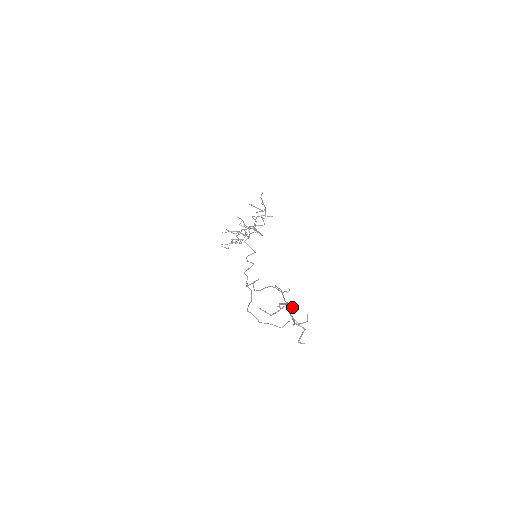
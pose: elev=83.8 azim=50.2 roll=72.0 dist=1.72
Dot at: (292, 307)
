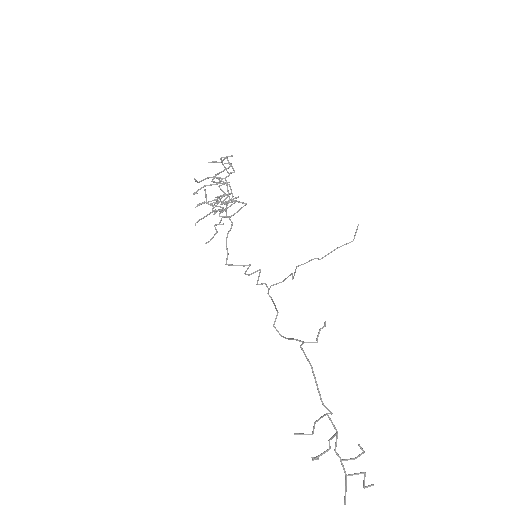
Dot at: (334, 436)
